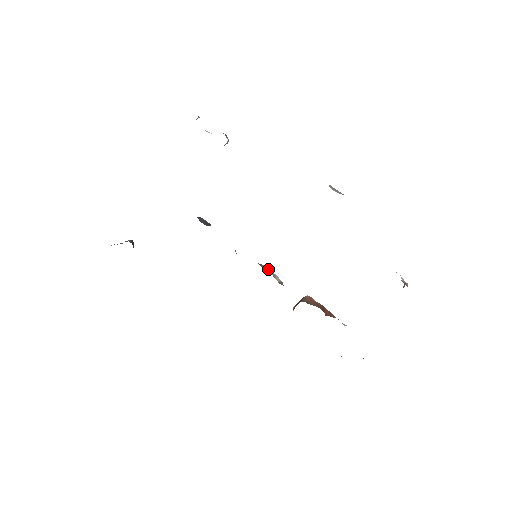
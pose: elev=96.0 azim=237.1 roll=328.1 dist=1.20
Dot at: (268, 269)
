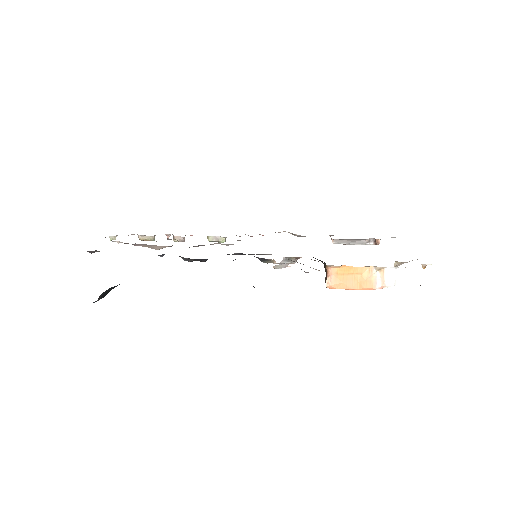
Dot at: (274, 262)
